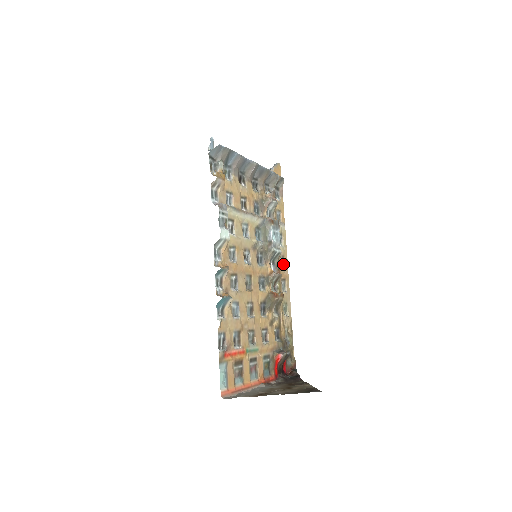
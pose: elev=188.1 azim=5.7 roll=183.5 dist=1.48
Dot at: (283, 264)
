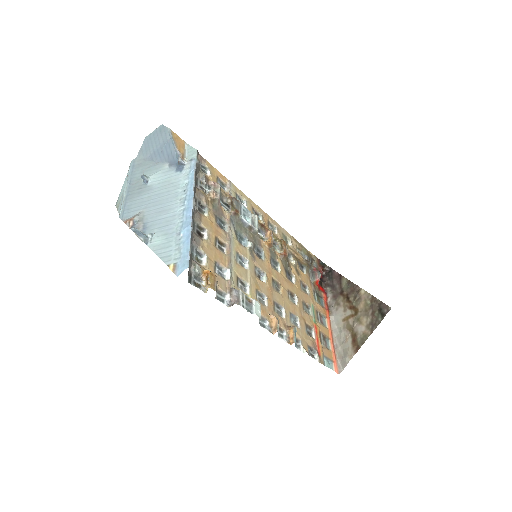
Dot at: (257, 213)
